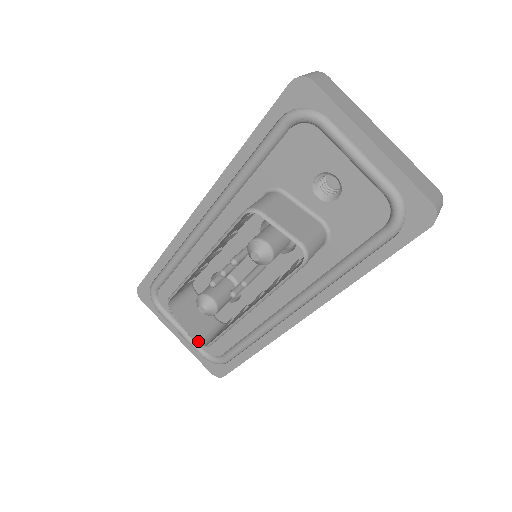
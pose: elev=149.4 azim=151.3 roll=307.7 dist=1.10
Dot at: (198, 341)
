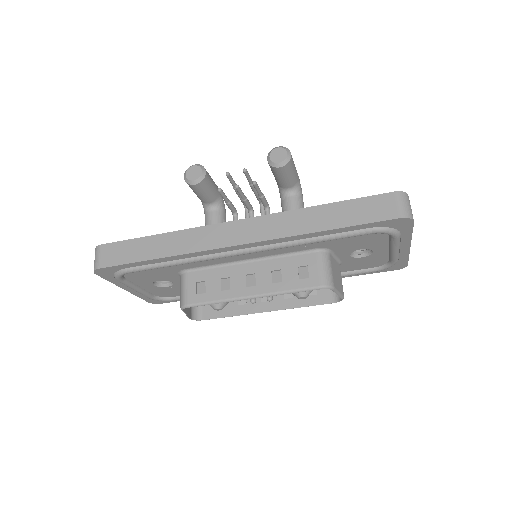
Dot at: (192, 317)
